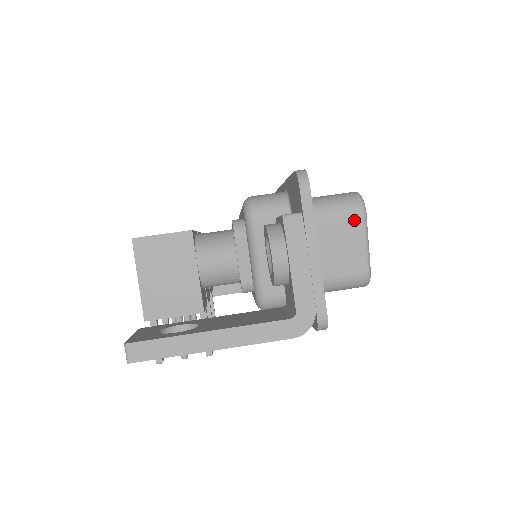
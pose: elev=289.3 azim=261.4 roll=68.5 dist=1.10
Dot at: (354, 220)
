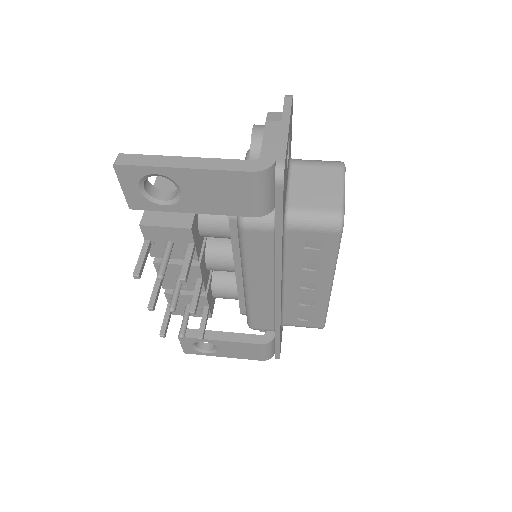
Dot at: (334, 170)
